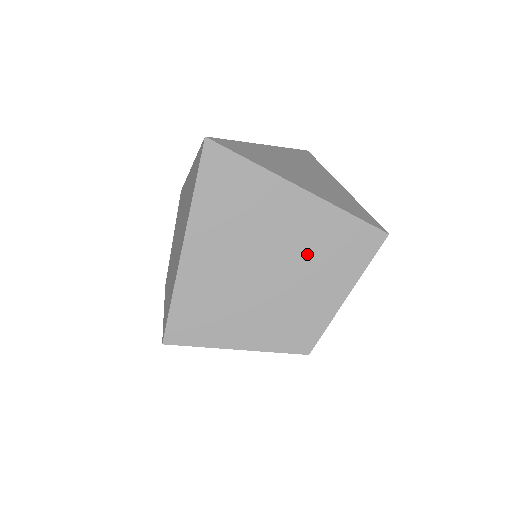
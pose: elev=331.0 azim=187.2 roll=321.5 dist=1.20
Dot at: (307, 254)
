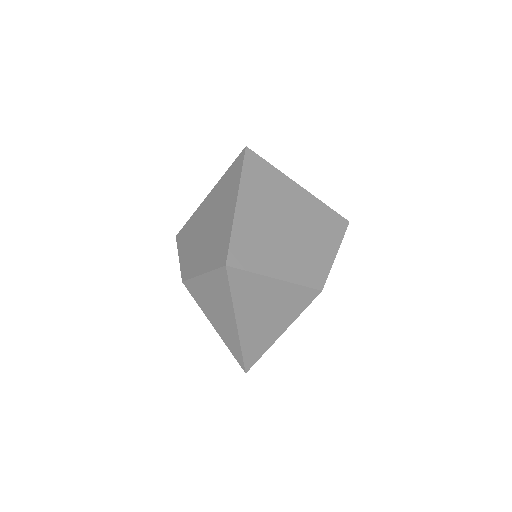
Dot at: (309, 223)
